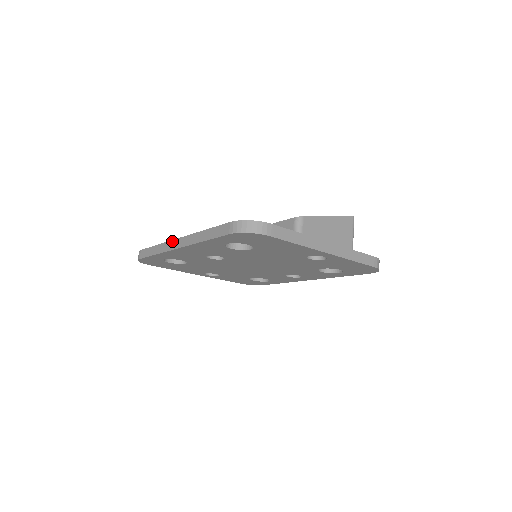
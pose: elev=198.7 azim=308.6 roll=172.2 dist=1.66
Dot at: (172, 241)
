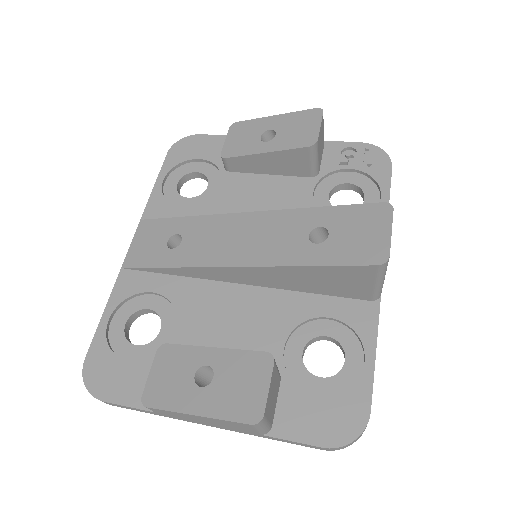
Dot at: (137, 230)
